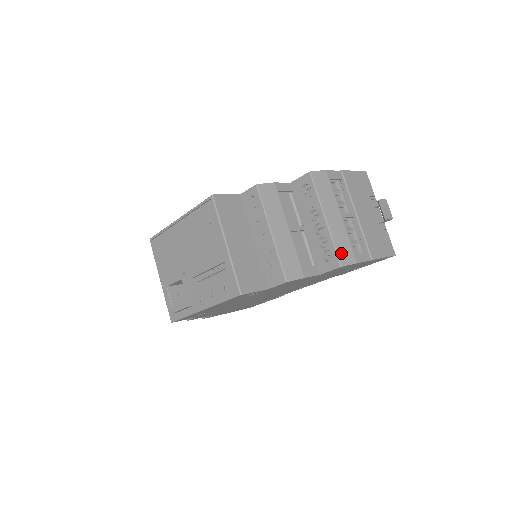
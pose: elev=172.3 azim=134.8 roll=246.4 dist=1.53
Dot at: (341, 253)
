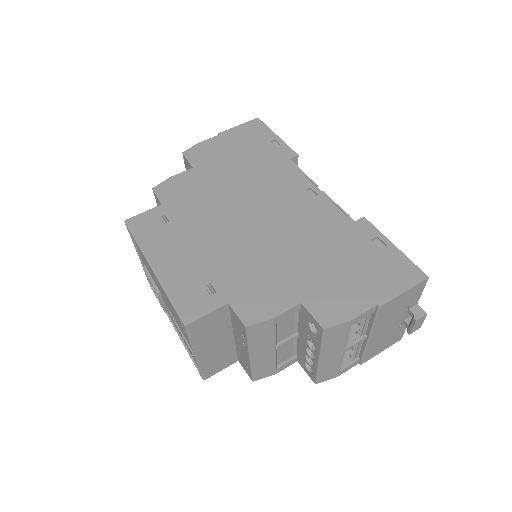
Dot at: (322, 376)
